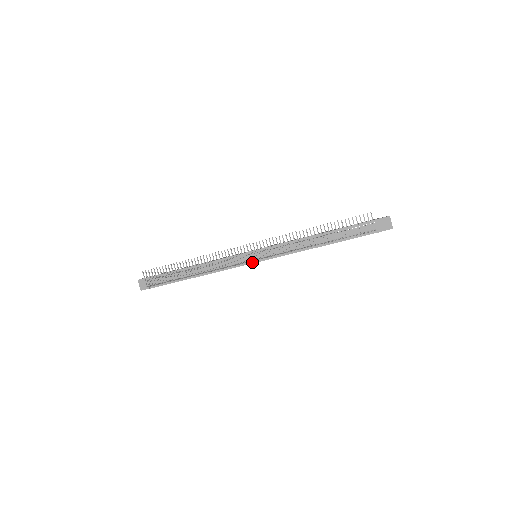
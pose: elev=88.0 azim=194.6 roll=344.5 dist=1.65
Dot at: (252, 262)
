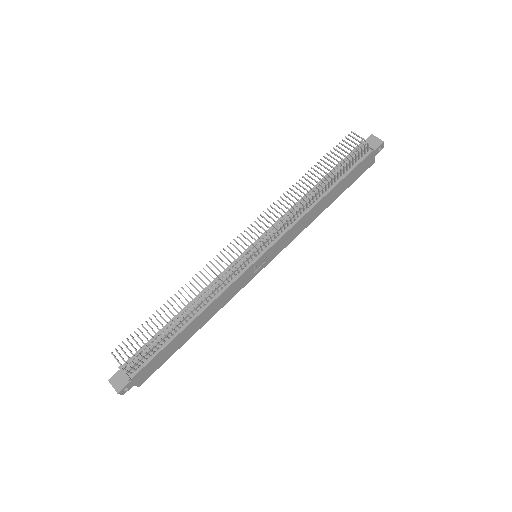
Dot at: (255, 259)
